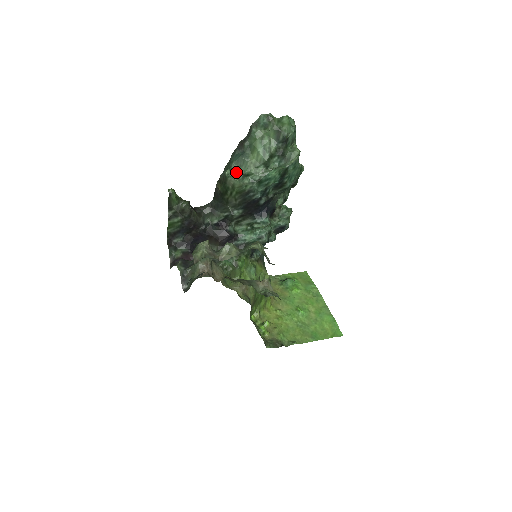
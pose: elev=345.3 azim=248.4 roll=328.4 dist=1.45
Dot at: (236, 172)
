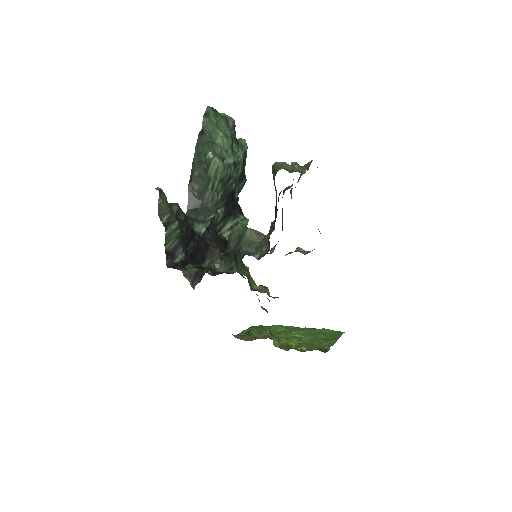
Dot at: (215, 154)
